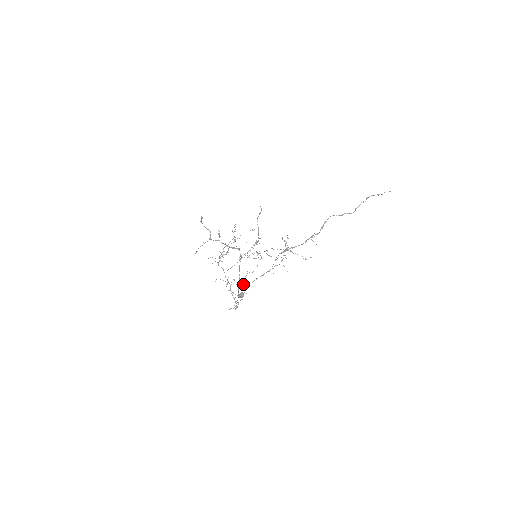
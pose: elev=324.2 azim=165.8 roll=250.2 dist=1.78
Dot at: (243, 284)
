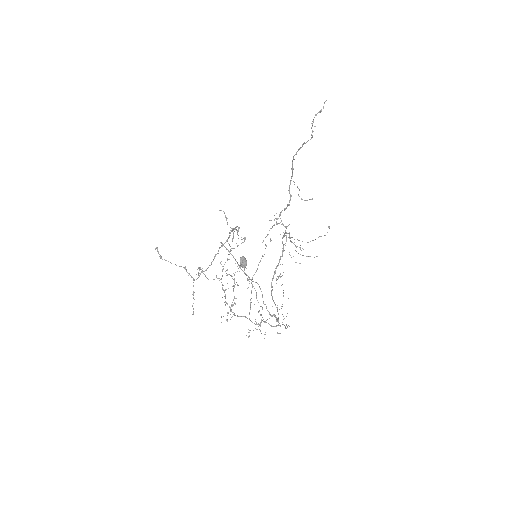
Dot at: occluded
